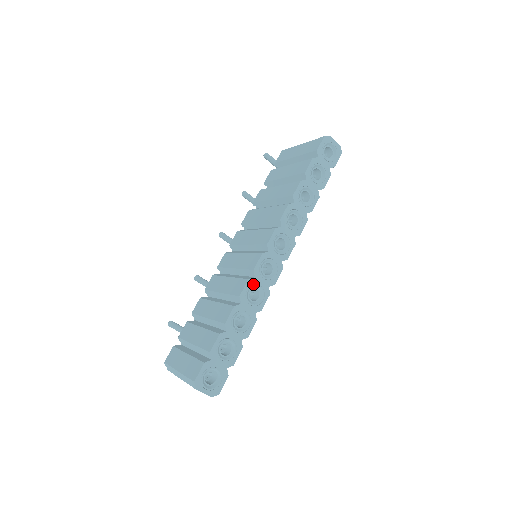
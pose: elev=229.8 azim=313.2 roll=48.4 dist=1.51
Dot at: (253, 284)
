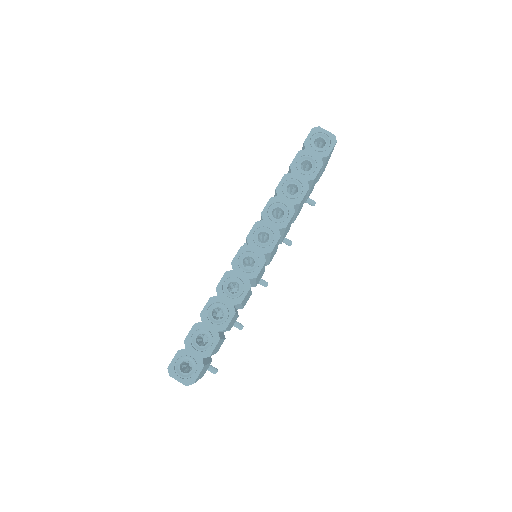
Dot at: (231, 277)
